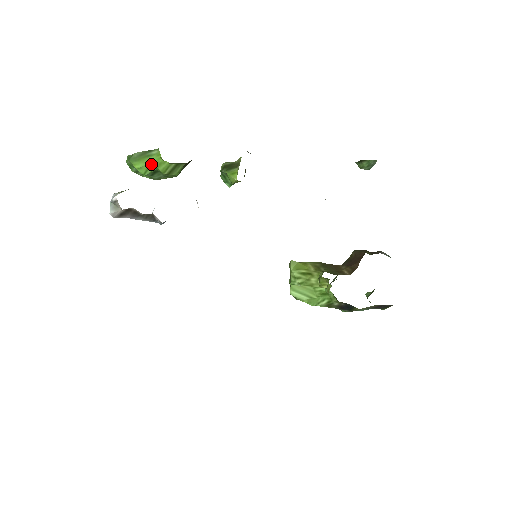
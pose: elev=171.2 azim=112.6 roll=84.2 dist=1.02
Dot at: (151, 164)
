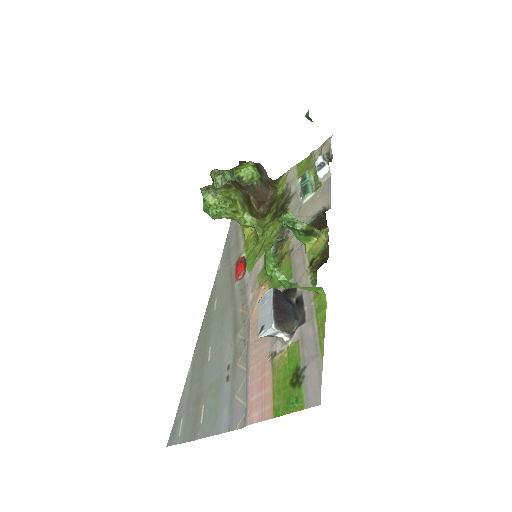
Dot at: (303, 289)
